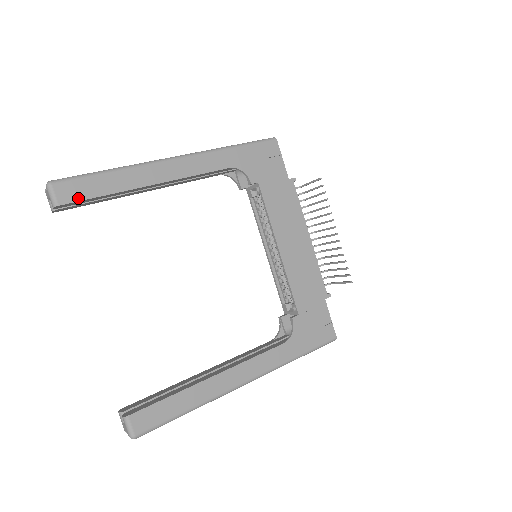
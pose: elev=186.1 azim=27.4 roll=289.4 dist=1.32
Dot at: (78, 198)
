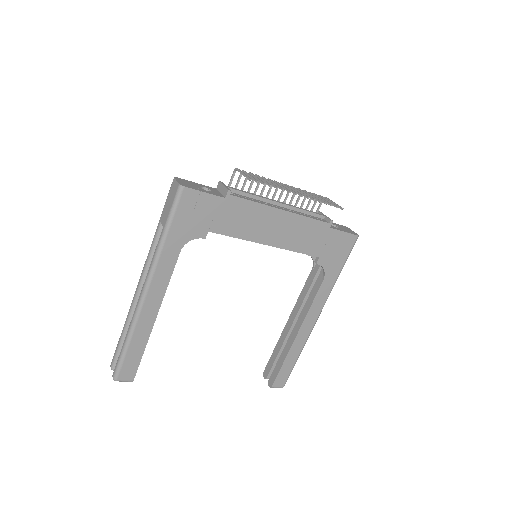
Dot at: (135, 369)
